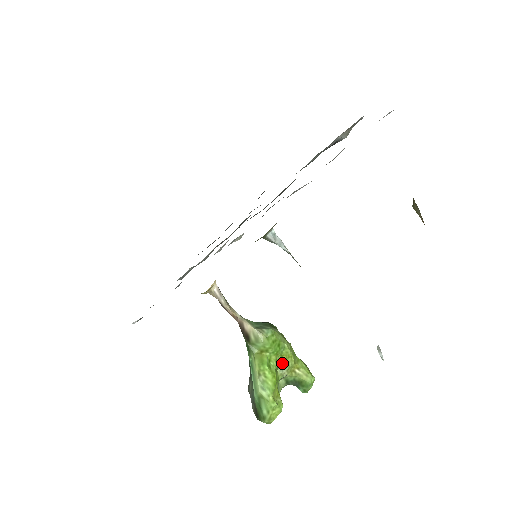
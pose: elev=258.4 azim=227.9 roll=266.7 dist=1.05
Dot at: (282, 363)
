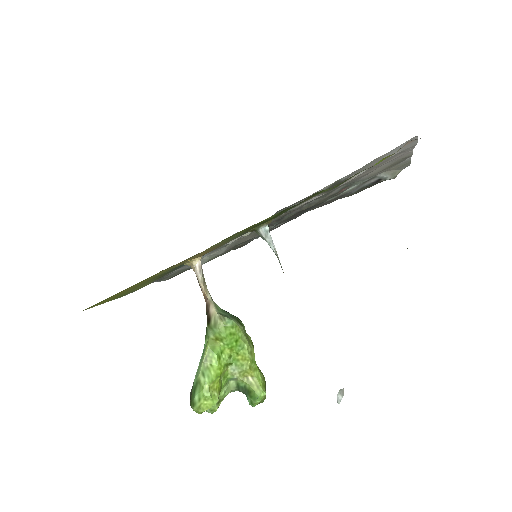
Dot at: (236, 362)
